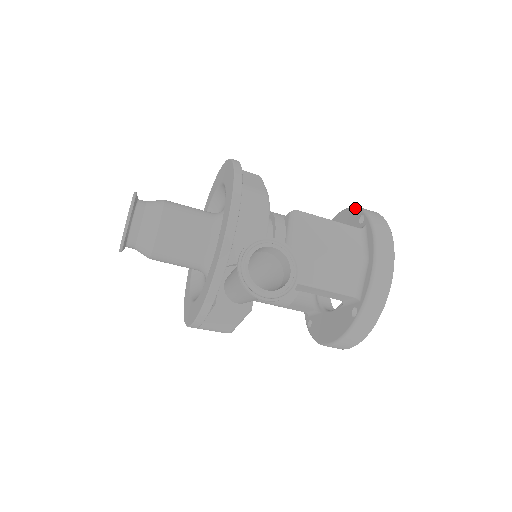
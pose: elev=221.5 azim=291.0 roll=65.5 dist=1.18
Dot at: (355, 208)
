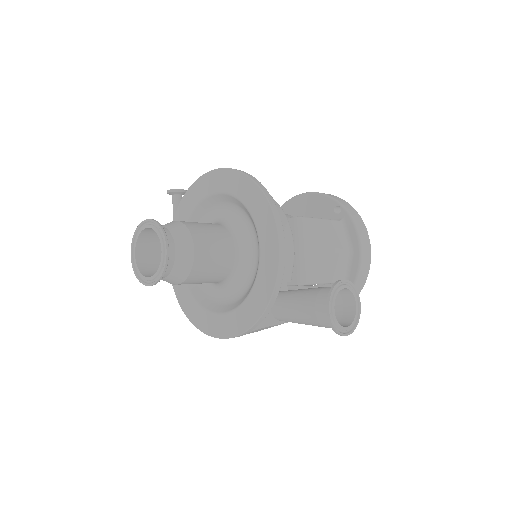
Dot at: (326, 196)
